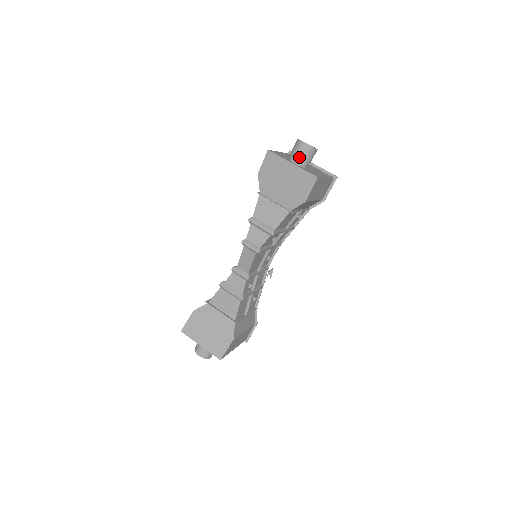
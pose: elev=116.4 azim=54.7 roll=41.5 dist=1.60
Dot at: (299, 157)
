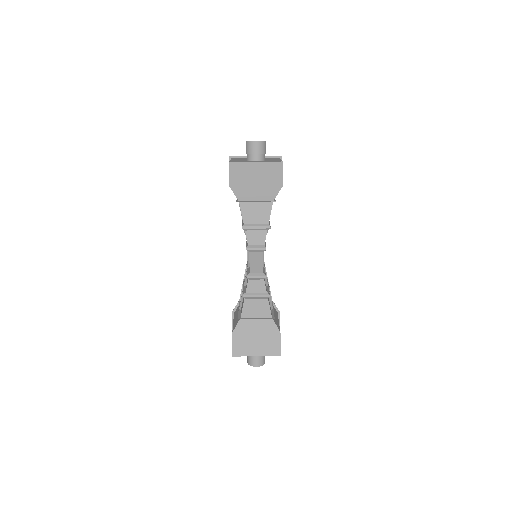
Dot at: (257, 154)
